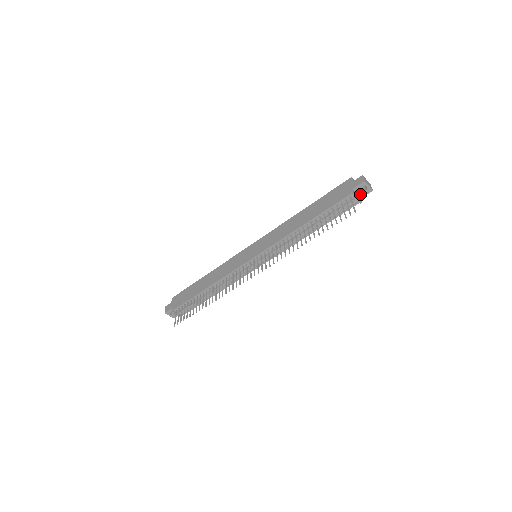
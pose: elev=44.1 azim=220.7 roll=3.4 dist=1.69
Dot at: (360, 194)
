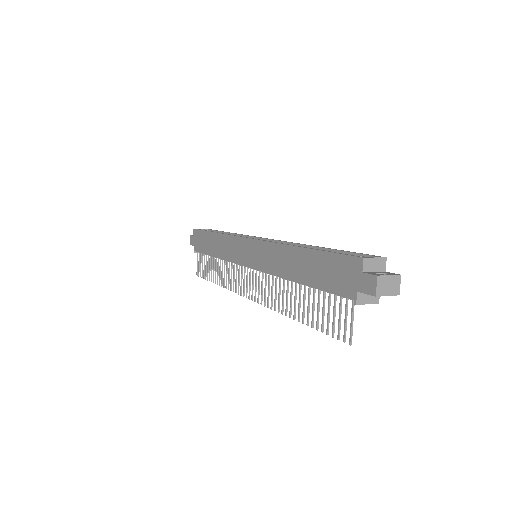
Dot at: occluded
